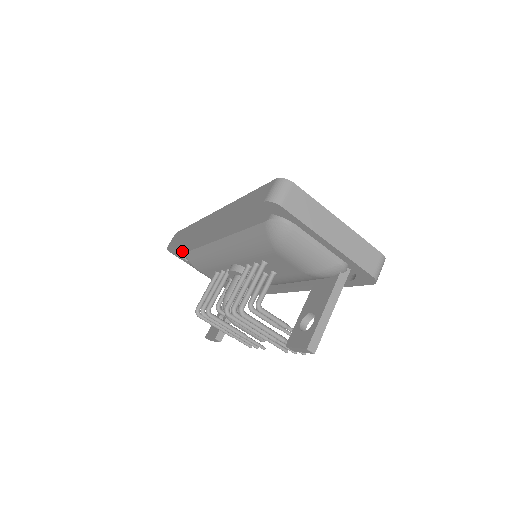
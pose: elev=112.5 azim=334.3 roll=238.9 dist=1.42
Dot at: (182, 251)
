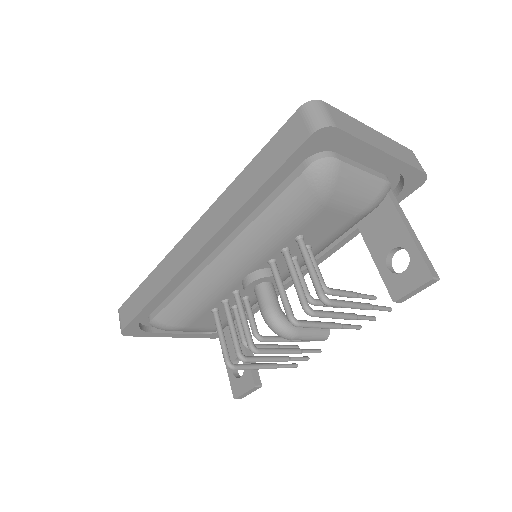
Dot at: (141, 324)
